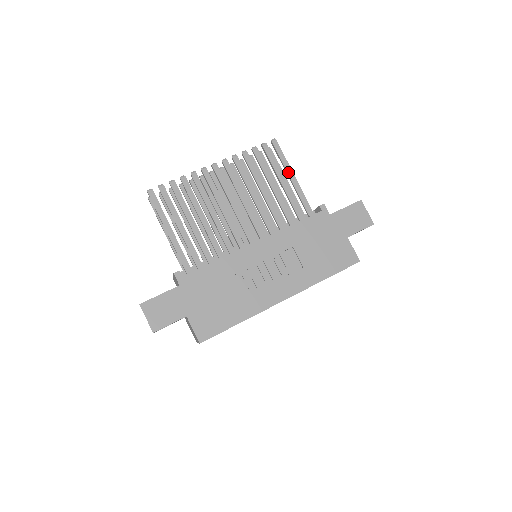
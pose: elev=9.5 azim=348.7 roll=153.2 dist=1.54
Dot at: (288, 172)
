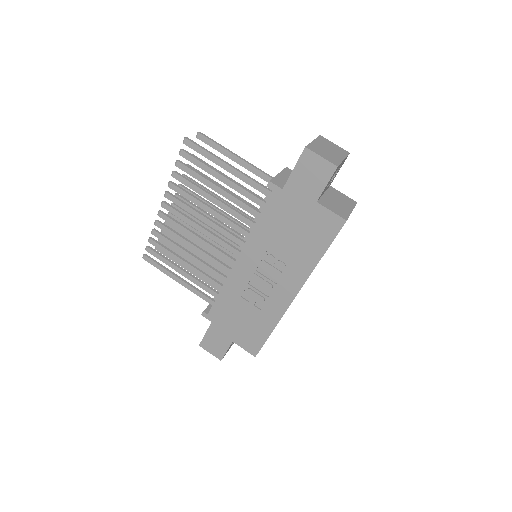
Dot at: (219, 165)
